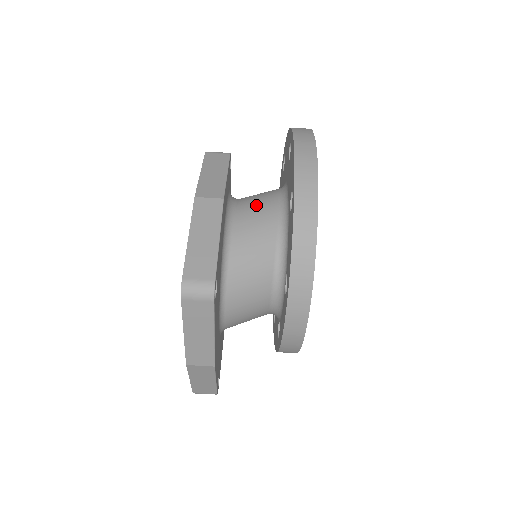
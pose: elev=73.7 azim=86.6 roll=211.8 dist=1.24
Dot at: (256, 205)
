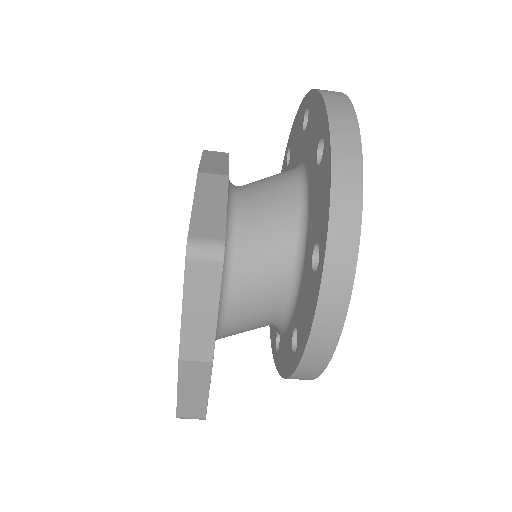
Dot at: (256, 288)
